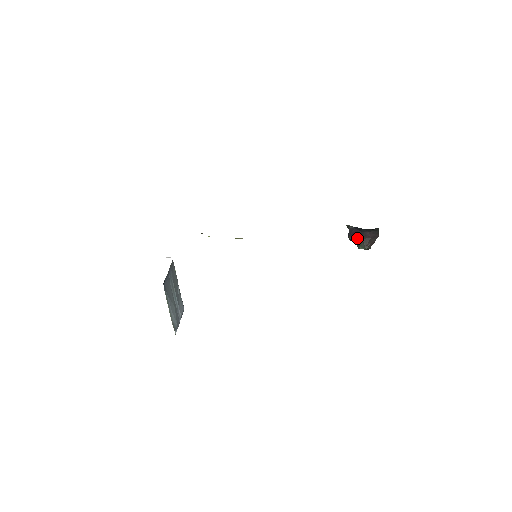
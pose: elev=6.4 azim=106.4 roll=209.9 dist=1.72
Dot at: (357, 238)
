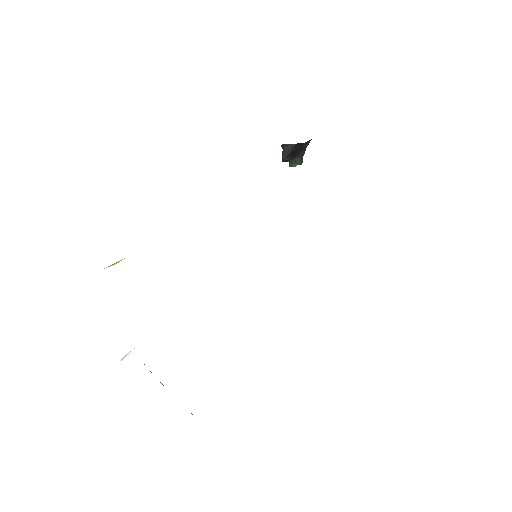
Dot at: (295, 156)
